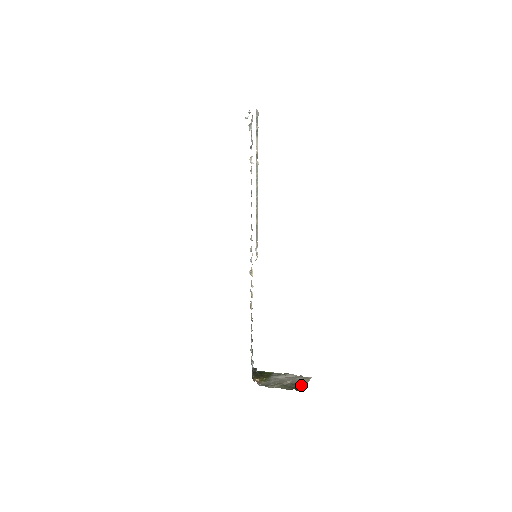
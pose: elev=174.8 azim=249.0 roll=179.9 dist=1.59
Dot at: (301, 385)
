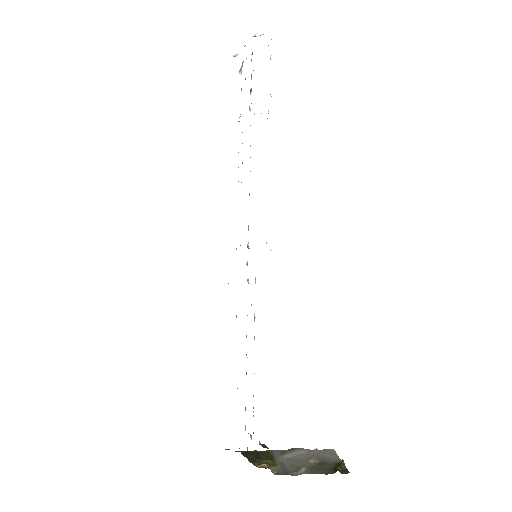
Dot at: (339, 463)
